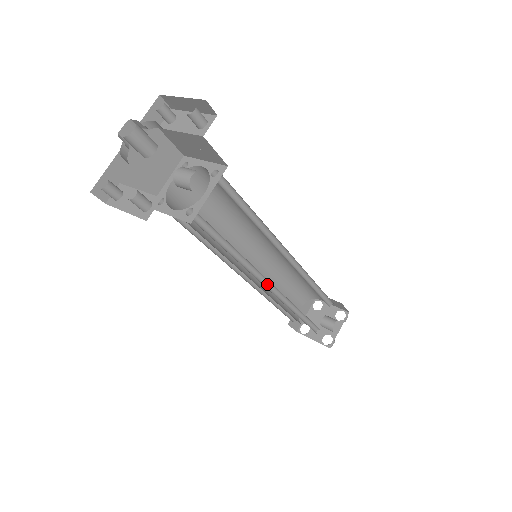
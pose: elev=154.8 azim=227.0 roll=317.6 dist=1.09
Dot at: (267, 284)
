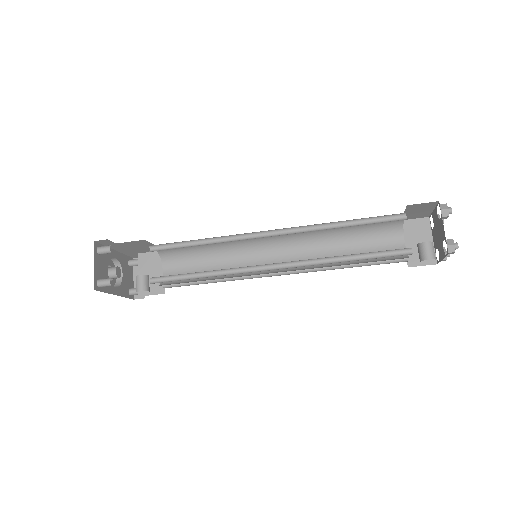
Dot at: occluded
